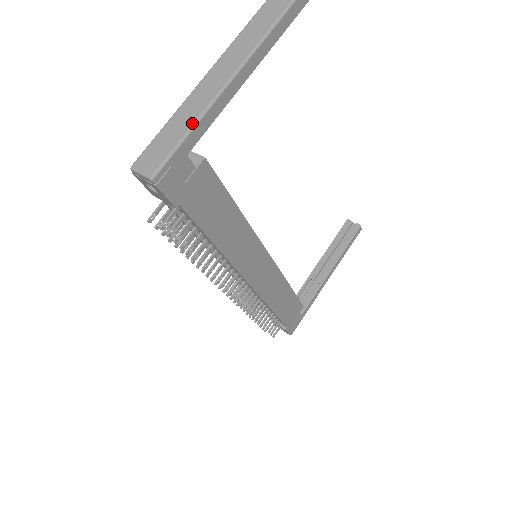
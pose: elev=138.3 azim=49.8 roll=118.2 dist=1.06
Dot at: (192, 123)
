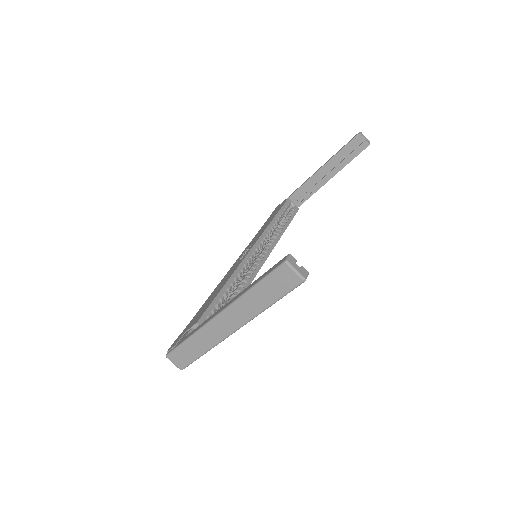
Dot at: (205, 351)
